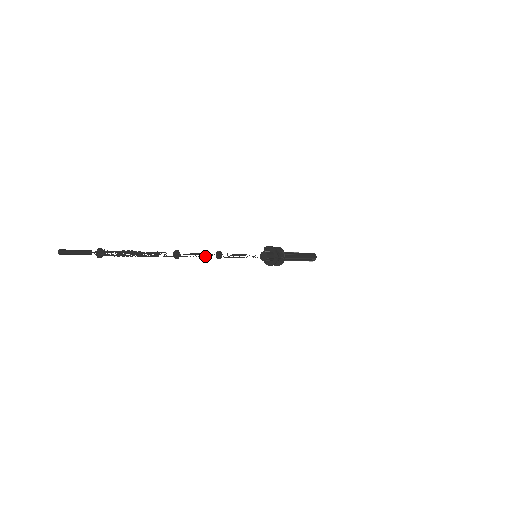
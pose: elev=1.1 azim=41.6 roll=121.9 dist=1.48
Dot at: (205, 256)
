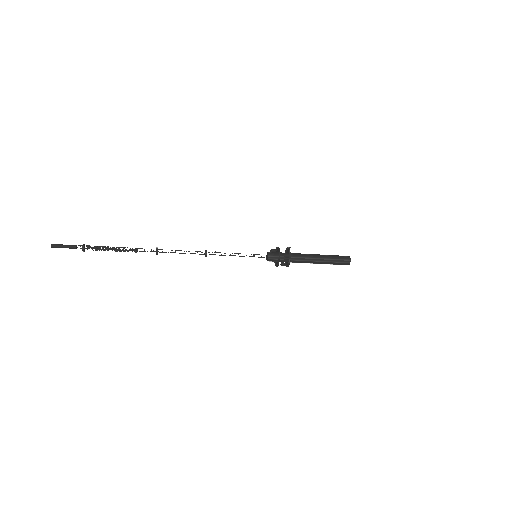
Dot at: occluded
